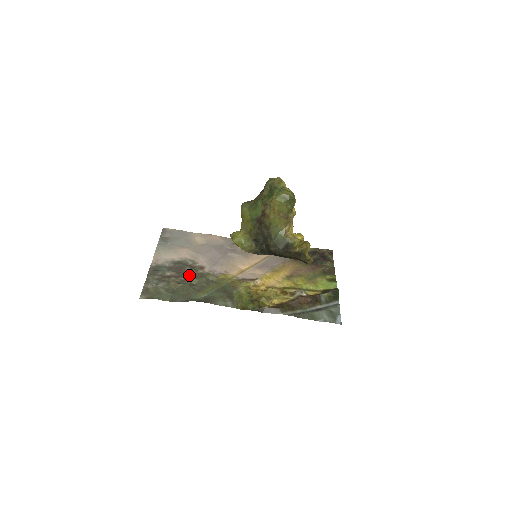
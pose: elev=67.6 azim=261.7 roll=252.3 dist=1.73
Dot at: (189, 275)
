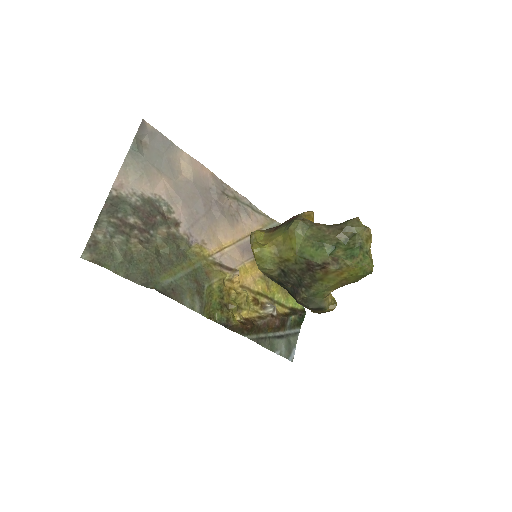
Dot at: (158, 232)
